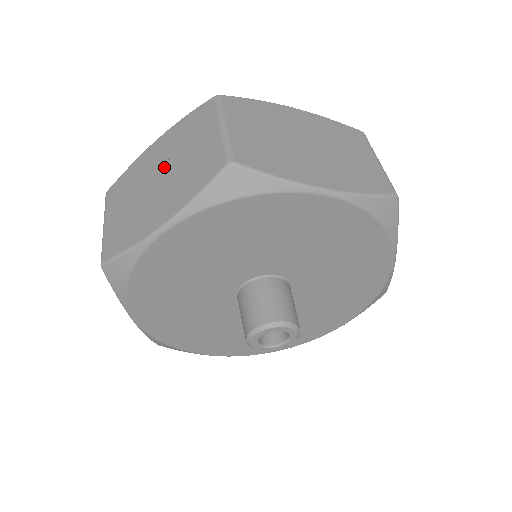
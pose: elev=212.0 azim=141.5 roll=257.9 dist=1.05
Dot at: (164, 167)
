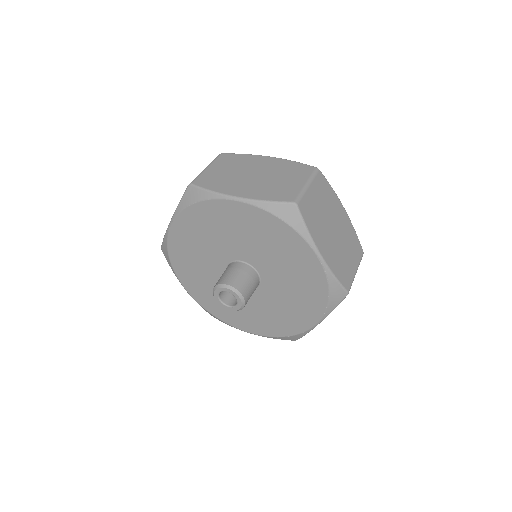
Dot at: occluded
